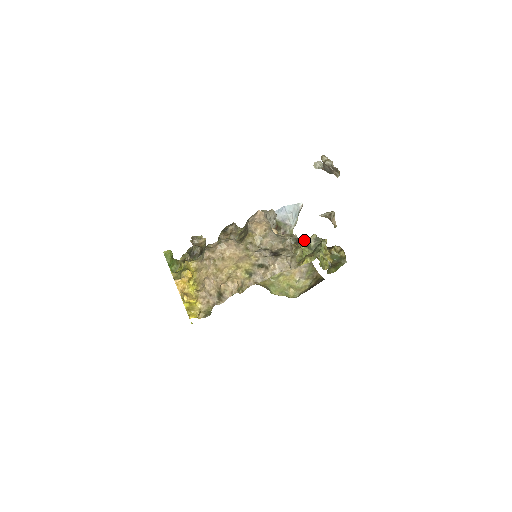
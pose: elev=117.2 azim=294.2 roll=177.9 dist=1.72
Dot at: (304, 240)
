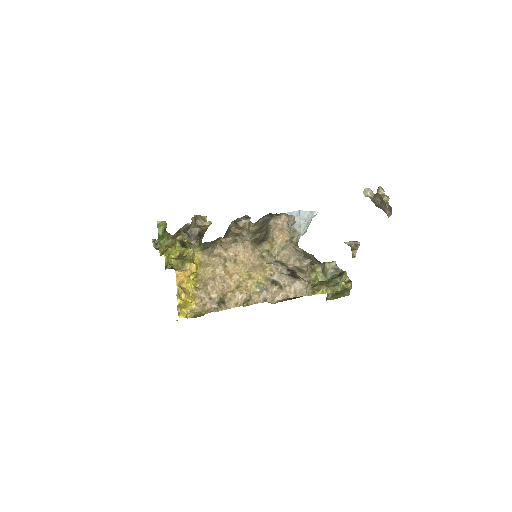
Dot at: (321, 263)
